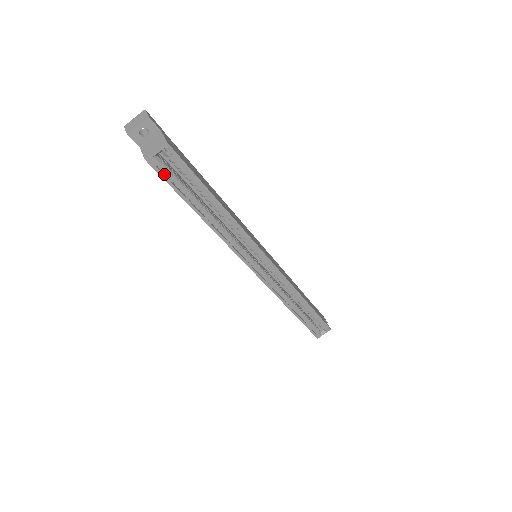
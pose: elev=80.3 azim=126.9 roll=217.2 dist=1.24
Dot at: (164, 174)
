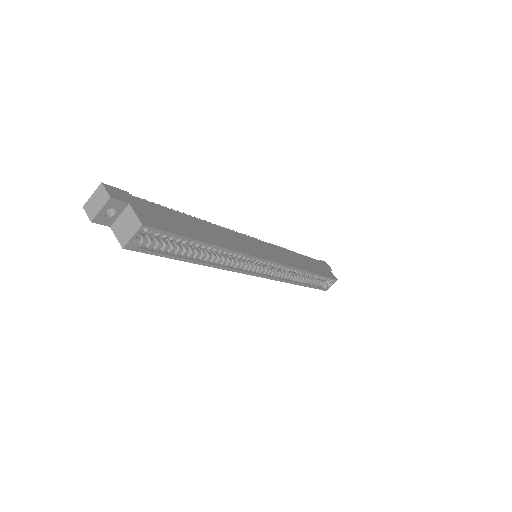
Dot at: (147, 248)
